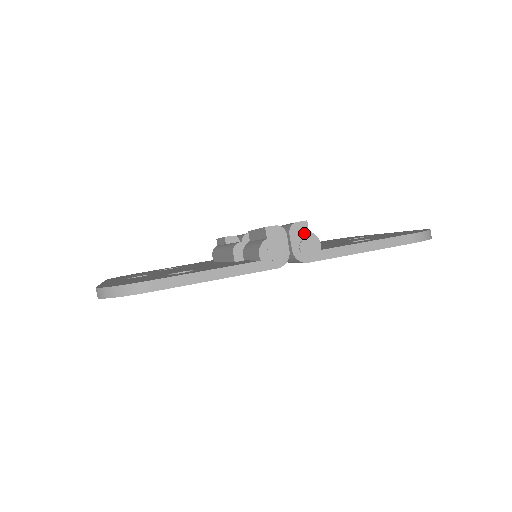
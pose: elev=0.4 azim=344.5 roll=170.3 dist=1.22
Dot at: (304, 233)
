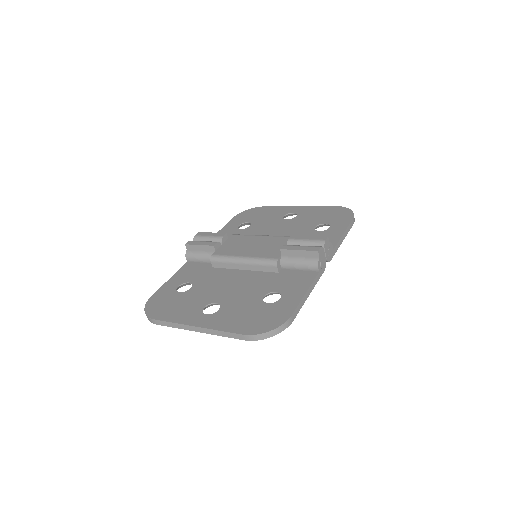
Dot at: (328, 244)
